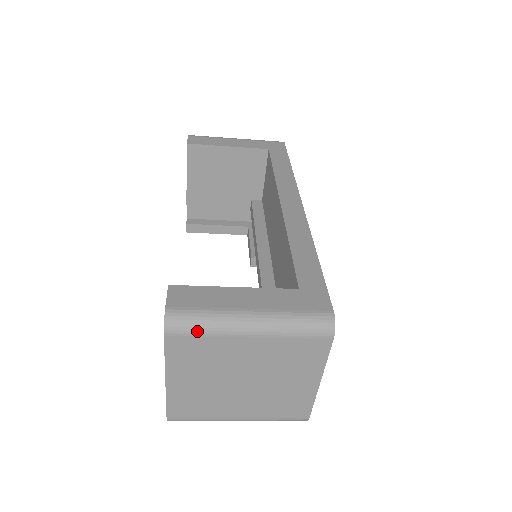
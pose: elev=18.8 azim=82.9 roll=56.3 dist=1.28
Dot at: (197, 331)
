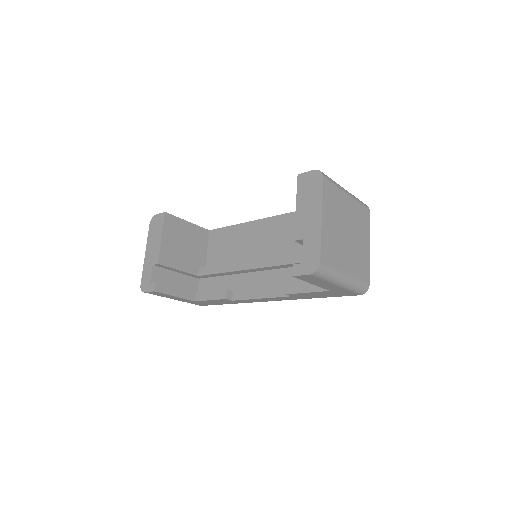
Dot at: (333, 182)
